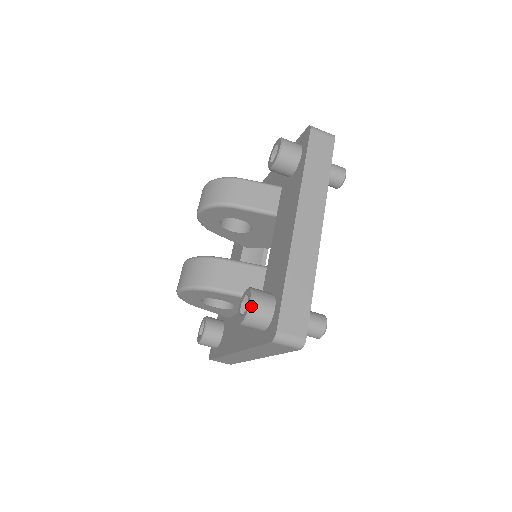
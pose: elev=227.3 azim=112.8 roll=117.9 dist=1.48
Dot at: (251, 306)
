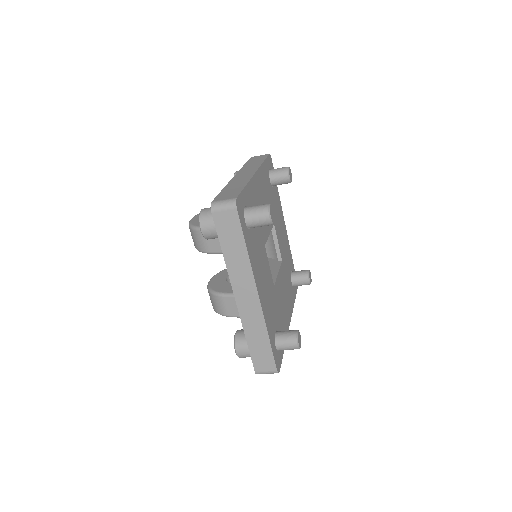
Dot at: (237, 354)
